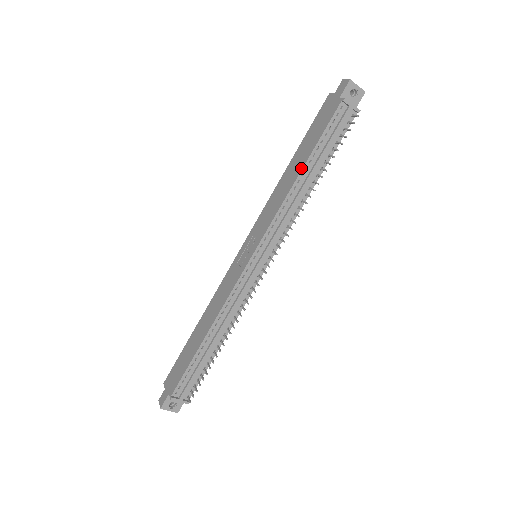
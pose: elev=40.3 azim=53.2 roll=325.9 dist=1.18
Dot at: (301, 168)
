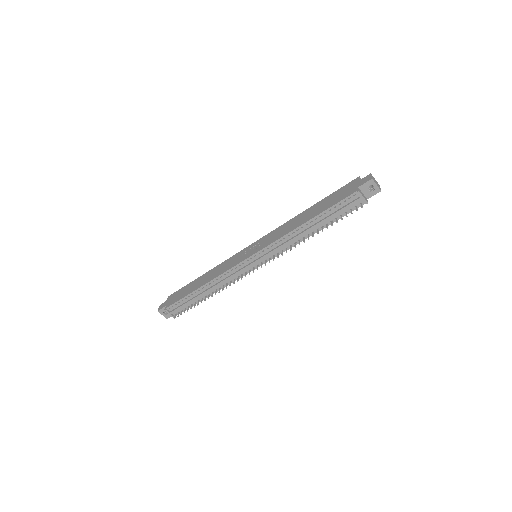
Dot at: (308, 220)
